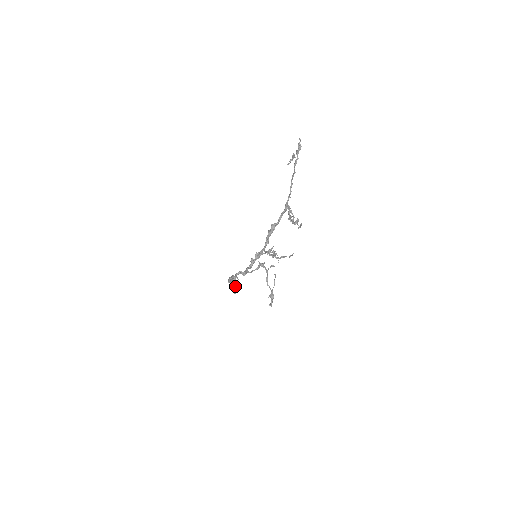
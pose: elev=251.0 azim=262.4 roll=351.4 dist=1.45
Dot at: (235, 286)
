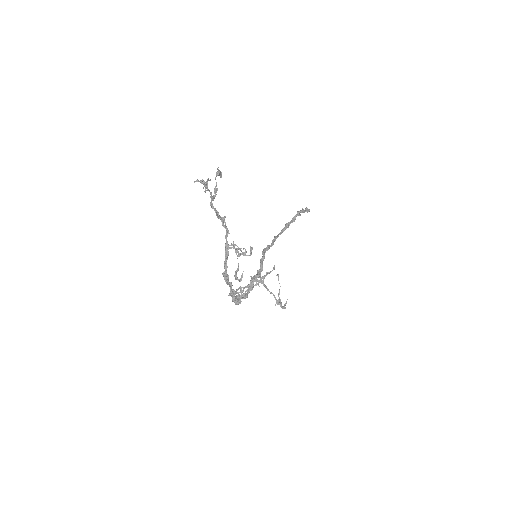
Dot at: (245, 297)
